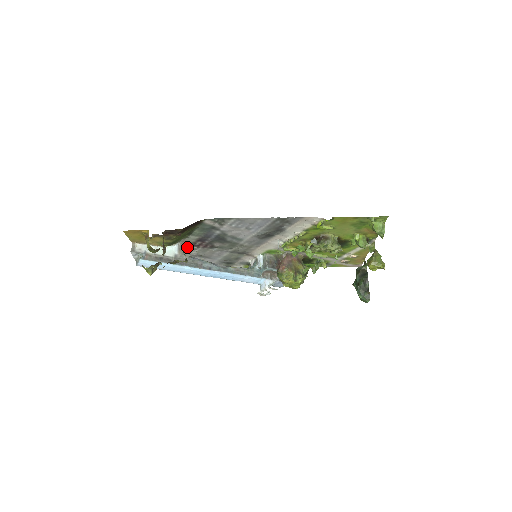
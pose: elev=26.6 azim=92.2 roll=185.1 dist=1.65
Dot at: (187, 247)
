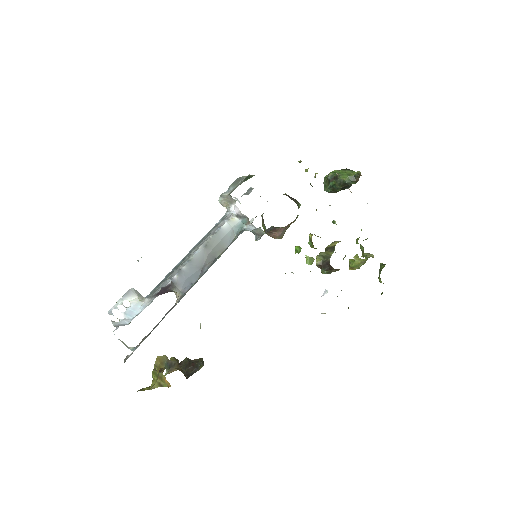
Dot at: occluded
